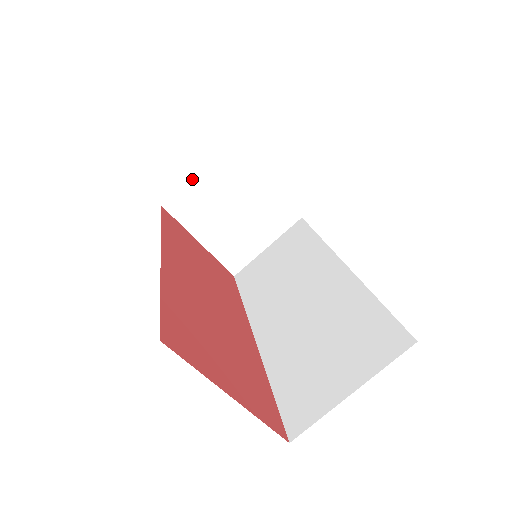
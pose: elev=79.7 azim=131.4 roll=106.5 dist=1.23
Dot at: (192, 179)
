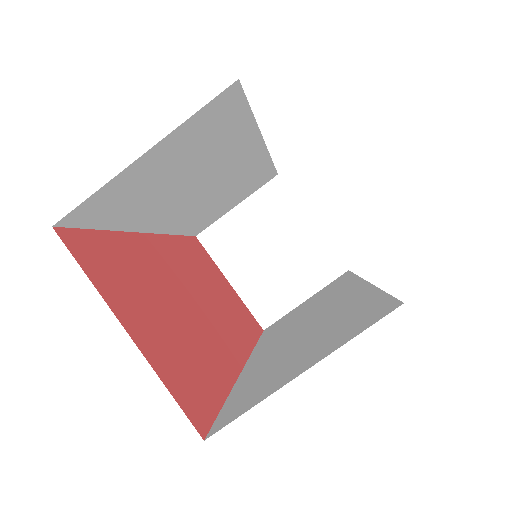
Dot at: (230, 212)
